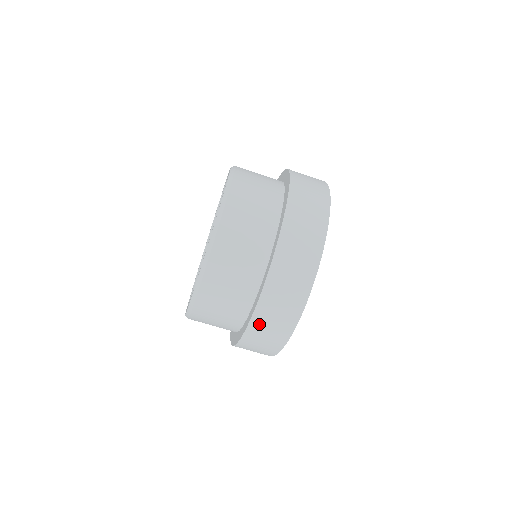
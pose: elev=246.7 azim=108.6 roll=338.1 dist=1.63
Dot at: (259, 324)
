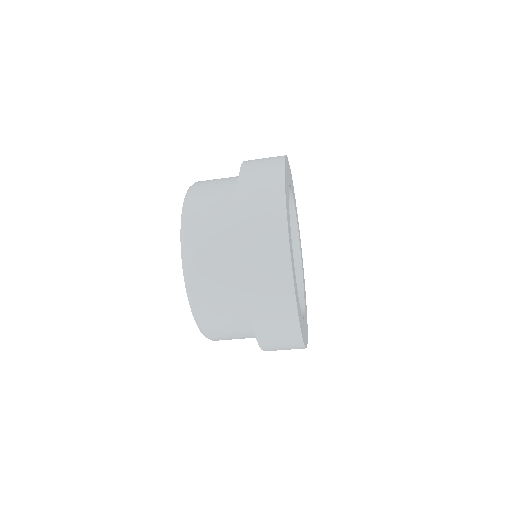
Dot at: (264, 331)
